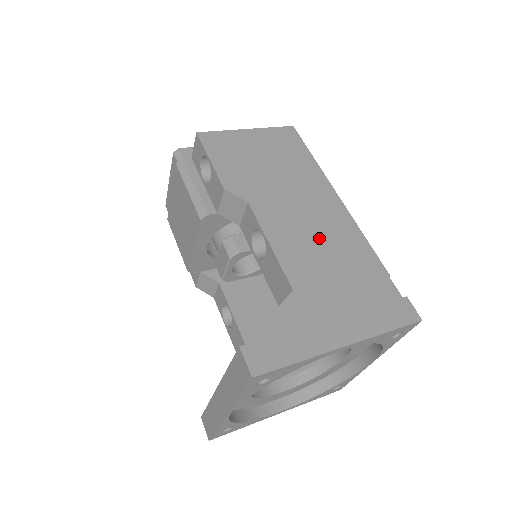
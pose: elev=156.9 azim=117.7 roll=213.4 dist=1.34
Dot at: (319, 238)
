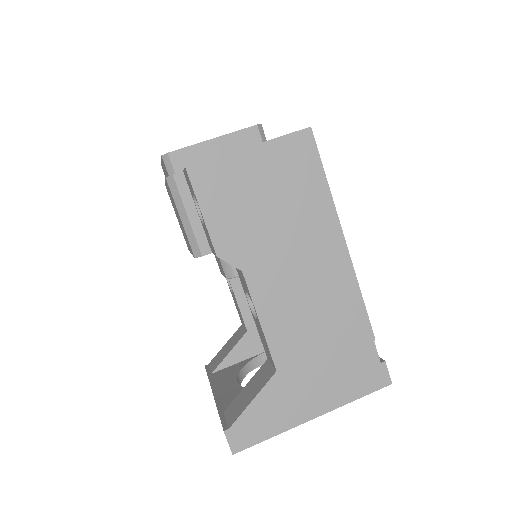
Dot at: (312, 306)
